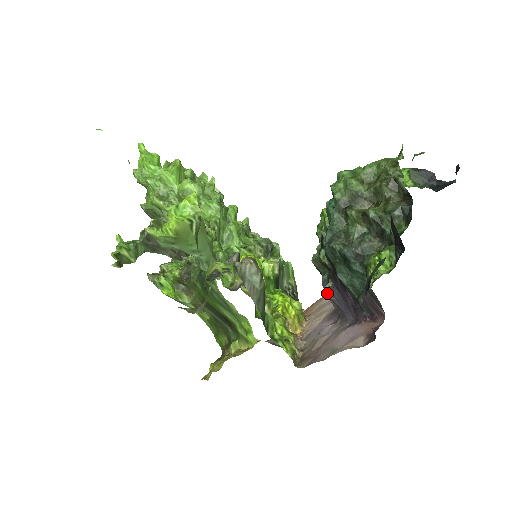
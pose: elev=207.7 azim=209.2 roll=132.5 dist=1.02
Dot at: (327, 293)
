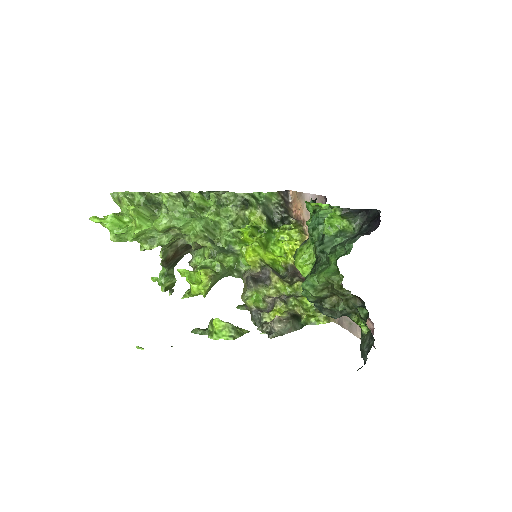
Dot at: occluded
